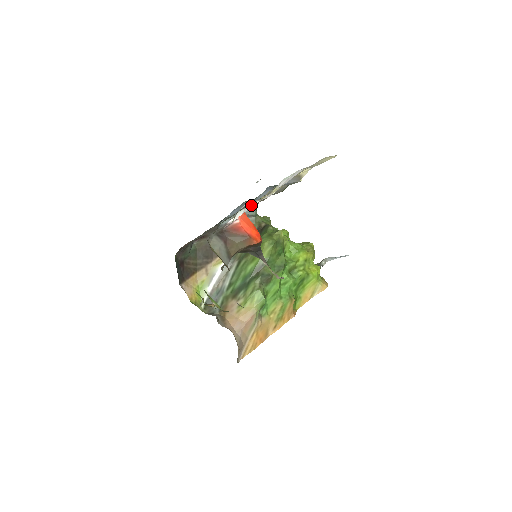
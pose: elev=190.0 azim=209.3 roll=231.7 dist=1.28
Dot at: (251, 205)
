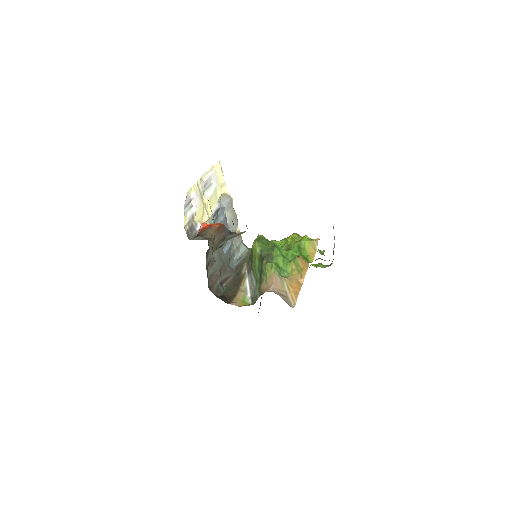
Dot at: (194, 209)
